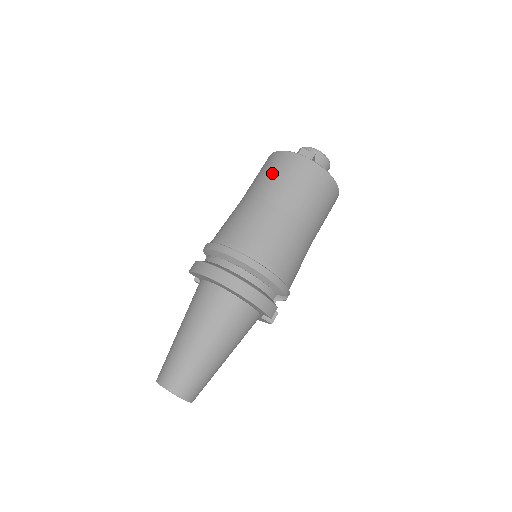
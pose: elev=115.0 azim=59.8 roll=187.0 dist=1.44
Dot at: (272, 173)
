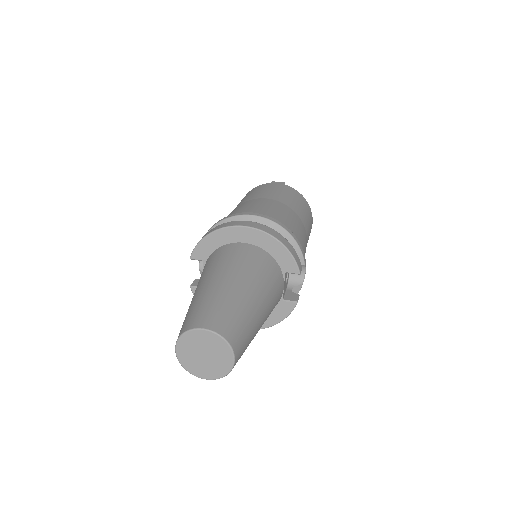
Dot at: (253, 193)
